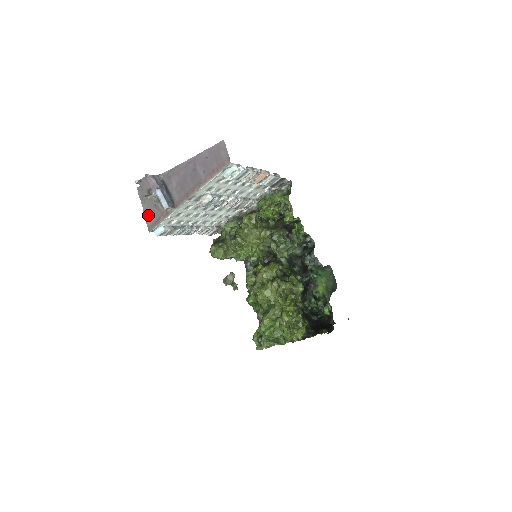
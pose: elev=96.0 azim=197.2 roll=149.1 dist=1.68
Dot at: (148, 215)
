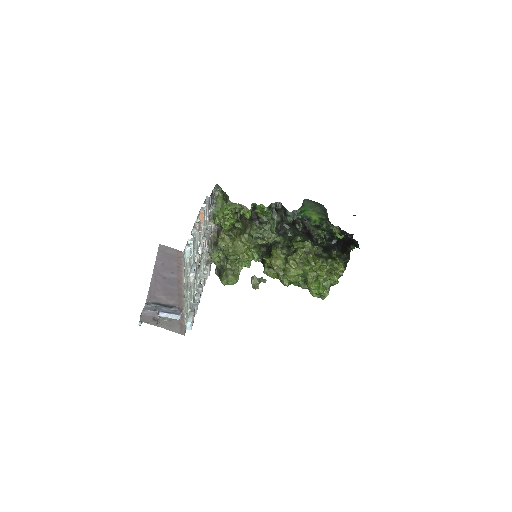
Dot at: (171, 328)
